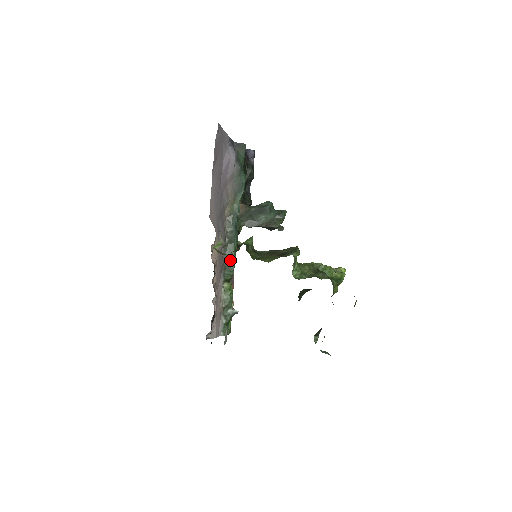
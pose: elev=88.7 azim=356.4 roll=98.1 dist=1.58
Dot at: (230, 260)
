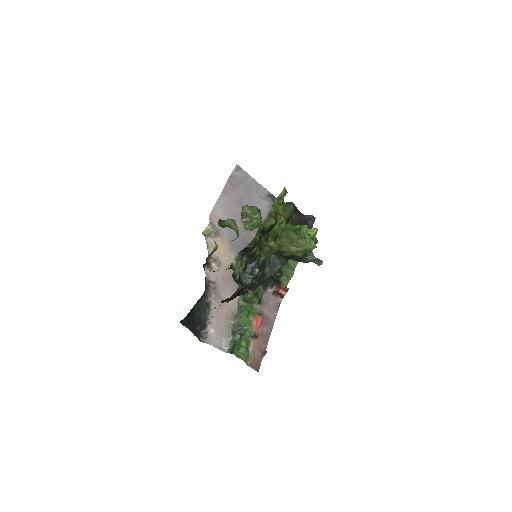
Dot at: occluded
